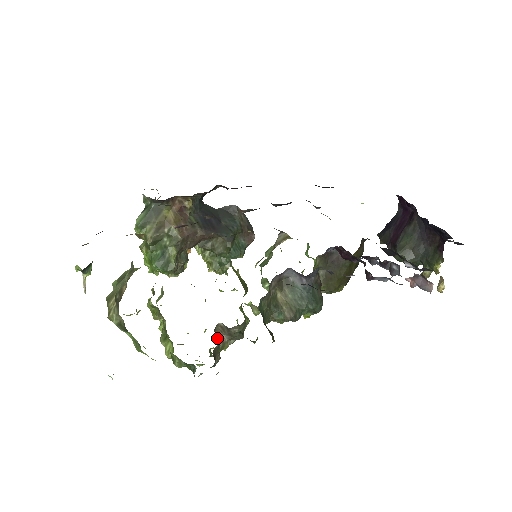
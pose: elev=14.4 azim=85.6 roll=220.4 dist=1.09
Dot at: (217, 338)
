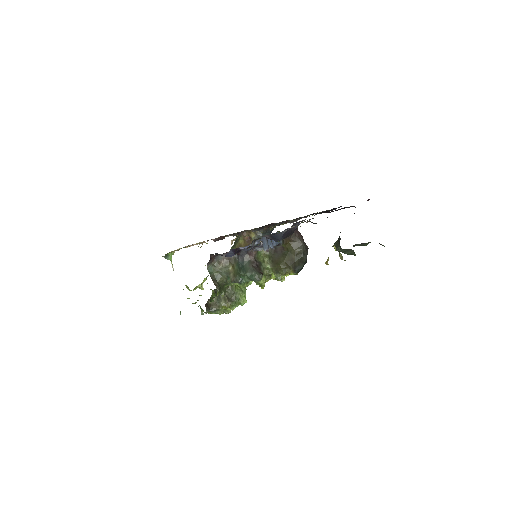
Dot at: (221, 298)
